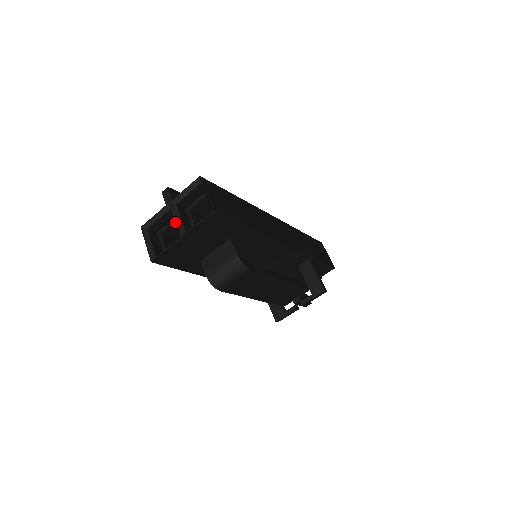
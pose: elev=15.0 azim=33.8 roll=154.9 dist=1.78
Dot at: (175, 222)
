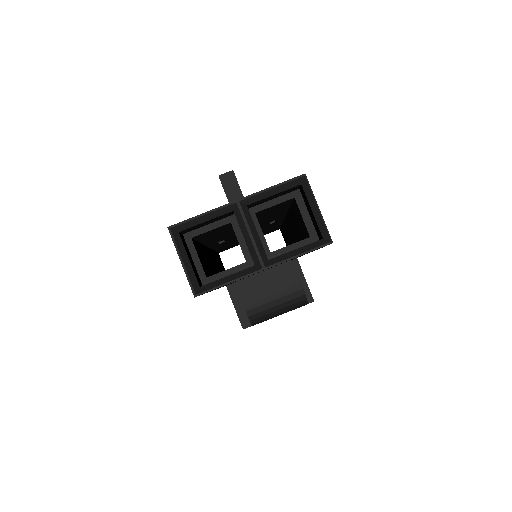
Dot at: (250, 239)
